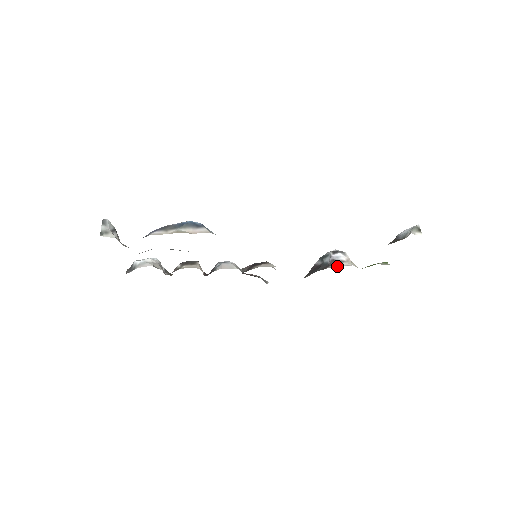
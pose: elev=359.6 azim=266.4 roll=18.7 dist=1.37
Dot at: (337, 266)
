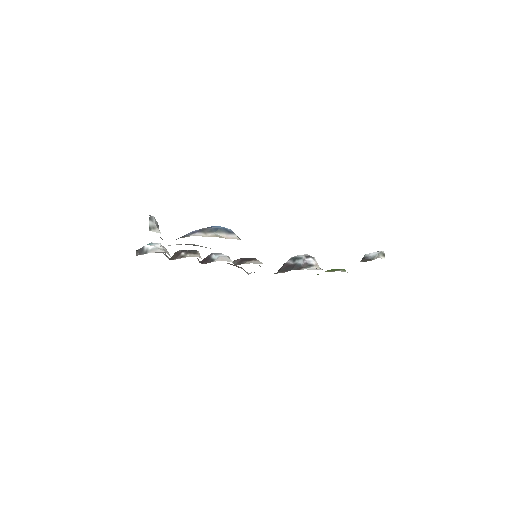
Dot at: (310, 269)
